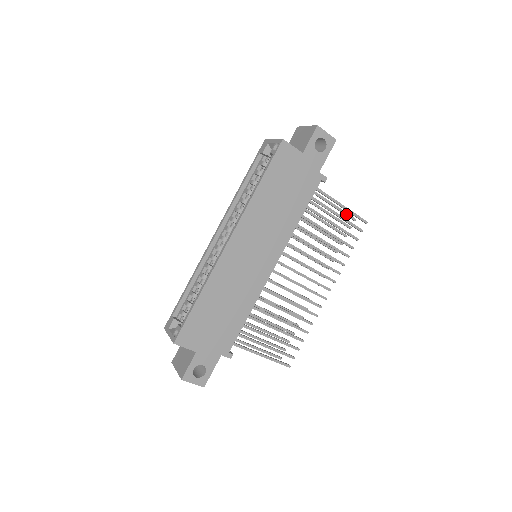
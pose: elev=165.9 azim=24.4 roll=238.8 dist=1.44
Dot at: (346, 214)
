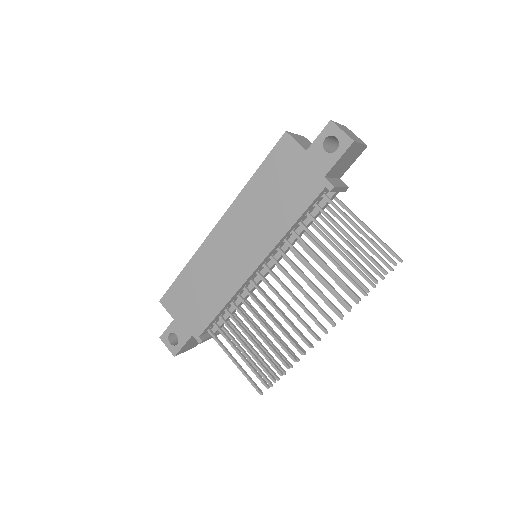
Dot at: (387, 248)
